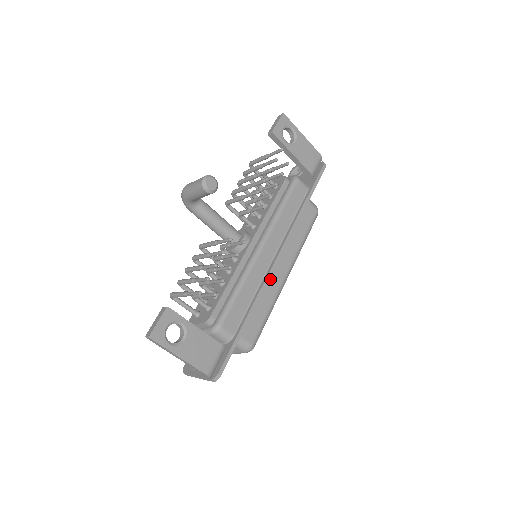
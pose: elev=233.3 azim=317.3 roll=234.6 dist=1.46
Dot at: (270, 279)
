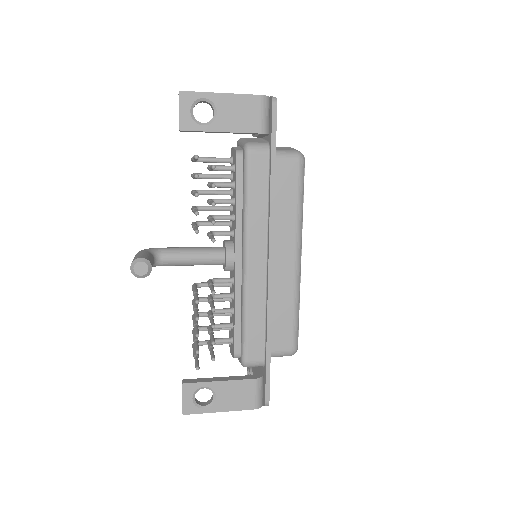
Dot at: (278, 280)
